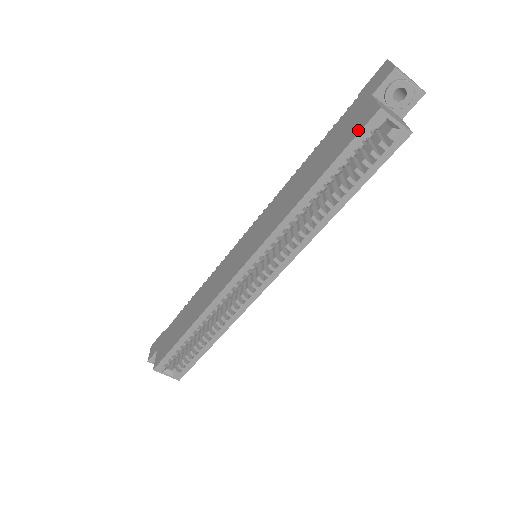
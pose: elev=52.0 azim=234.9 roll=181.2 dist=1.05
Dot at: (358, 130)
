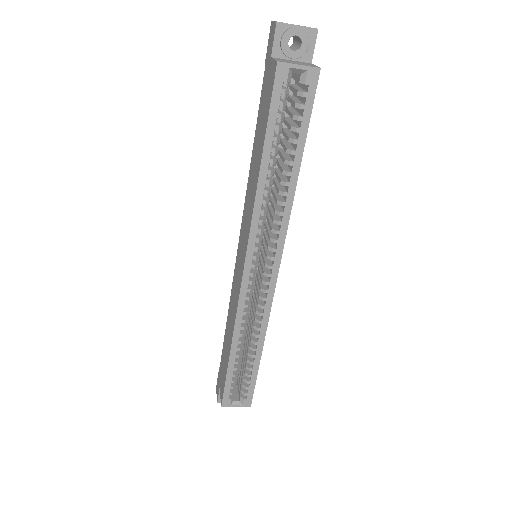
Dot at: (271, 92)
